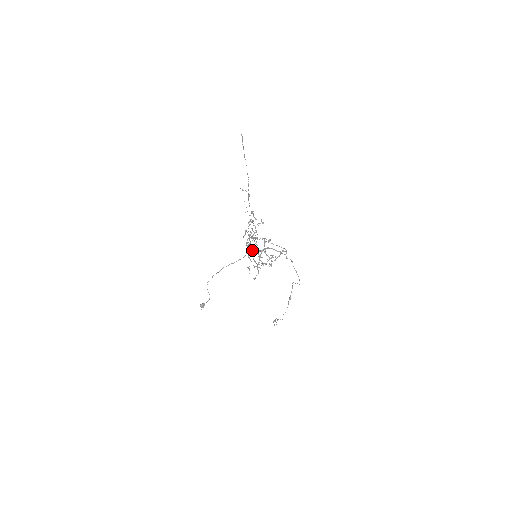
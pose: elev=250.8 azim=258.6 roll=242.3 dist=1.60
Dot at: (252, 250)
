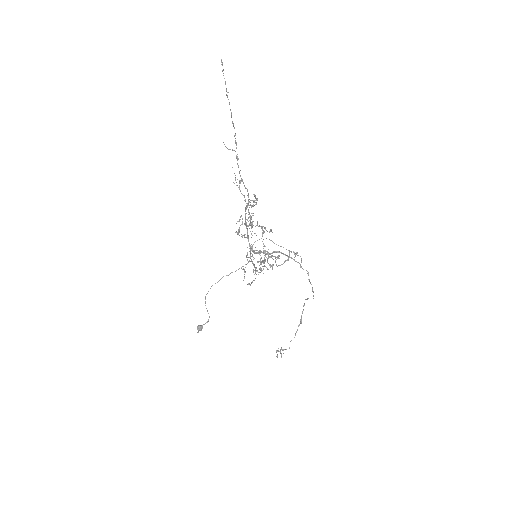
Dot at: (252, 248)
